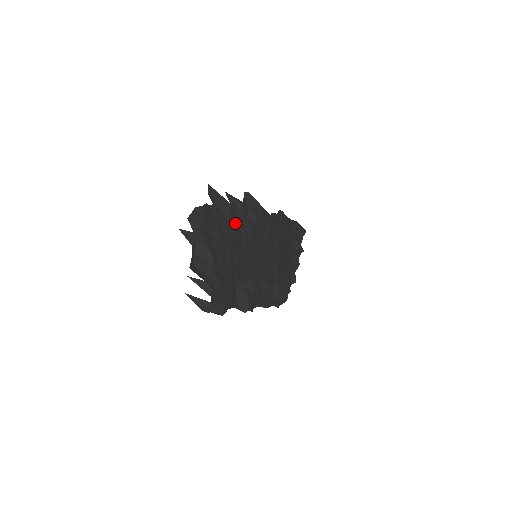
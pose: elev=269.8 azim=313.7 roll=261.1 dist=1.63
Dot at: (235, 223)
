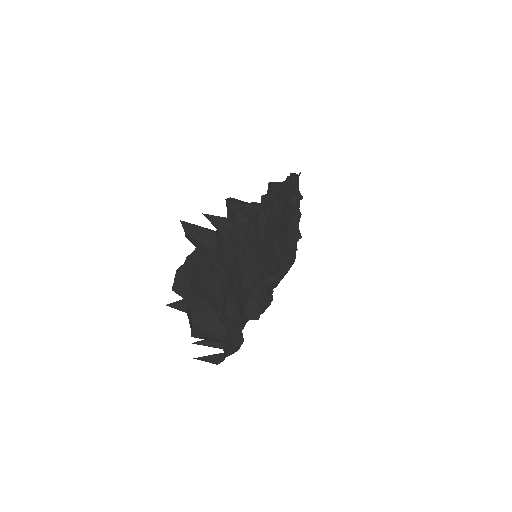
Dot at: (225, 245)
